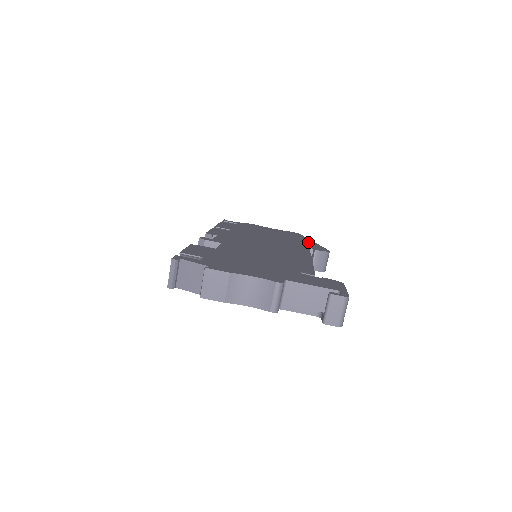
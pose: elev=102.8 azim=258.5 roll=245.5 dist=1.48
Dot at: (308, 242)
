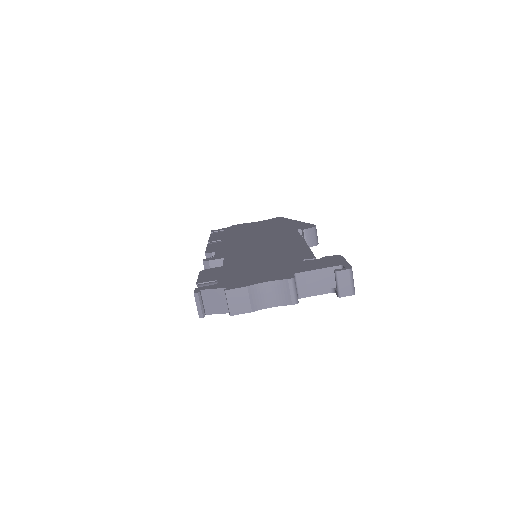
Dot at: (293, 223)
